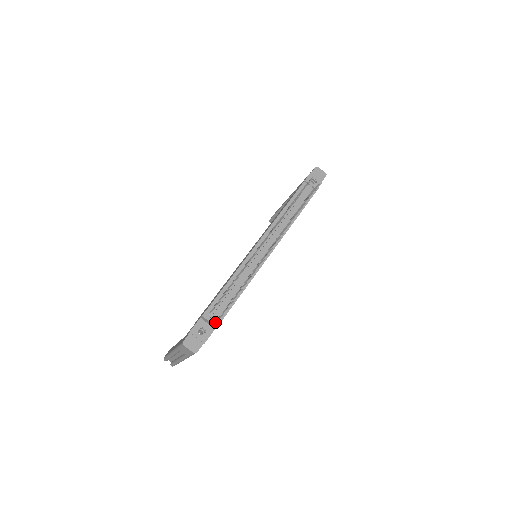
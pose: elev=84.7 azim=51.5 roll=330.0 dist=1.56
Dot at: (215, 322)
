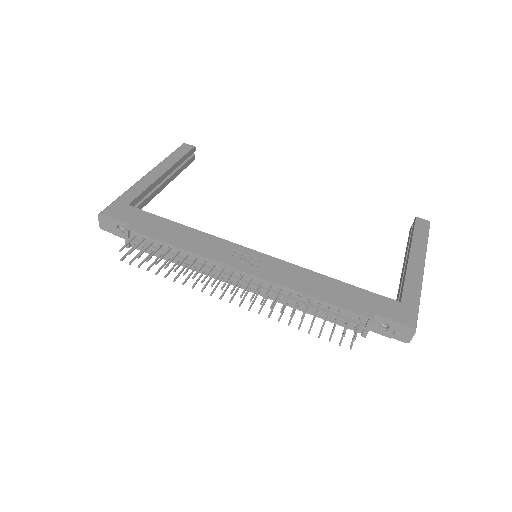
Dot at: (128, 244)
